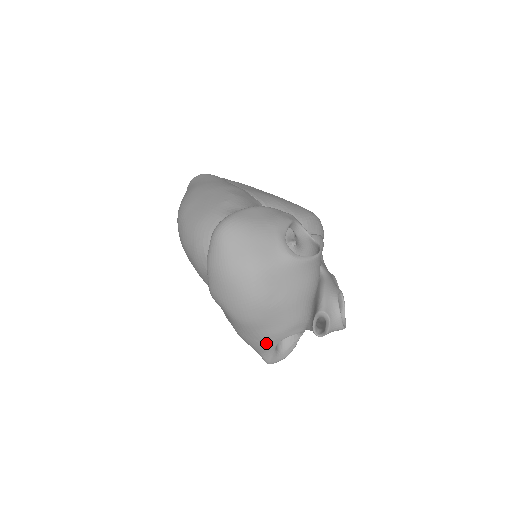
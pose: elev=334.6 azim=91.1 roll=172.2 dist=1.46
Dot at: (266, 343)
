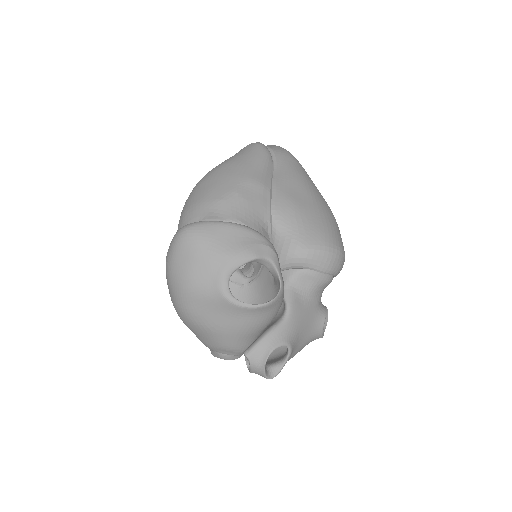
Dot at: occluded
